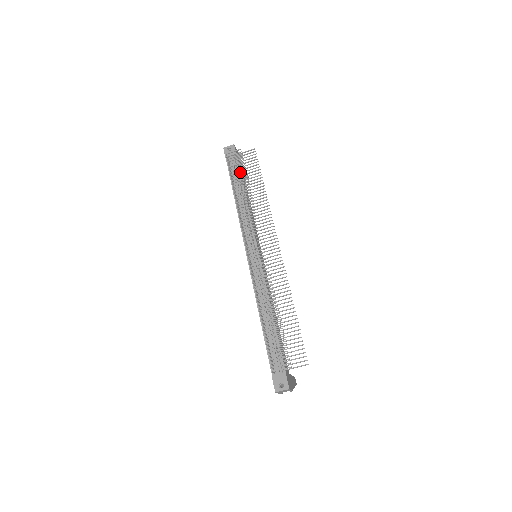
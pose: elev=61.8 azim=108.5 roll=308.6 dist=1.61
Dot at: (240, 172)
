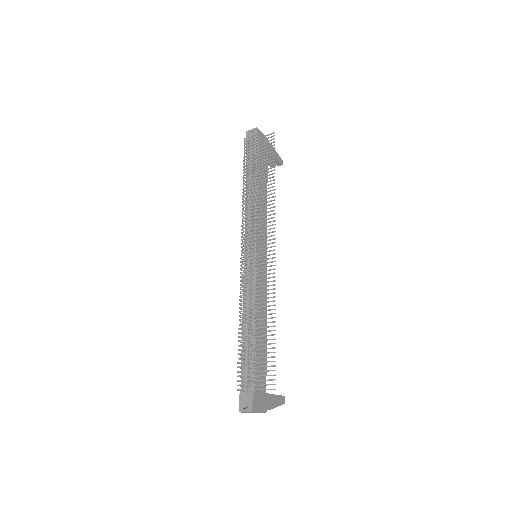
Dot at: (252, 160)
